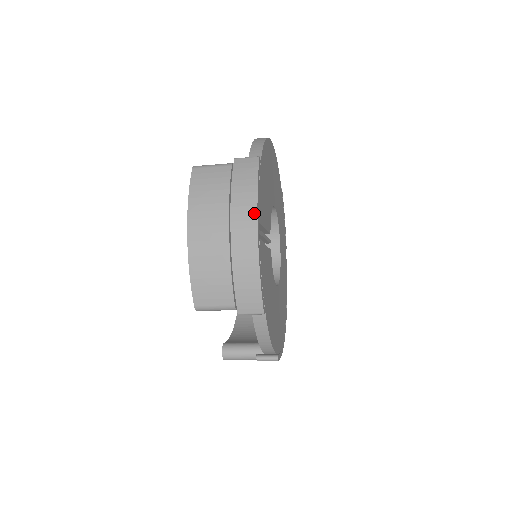
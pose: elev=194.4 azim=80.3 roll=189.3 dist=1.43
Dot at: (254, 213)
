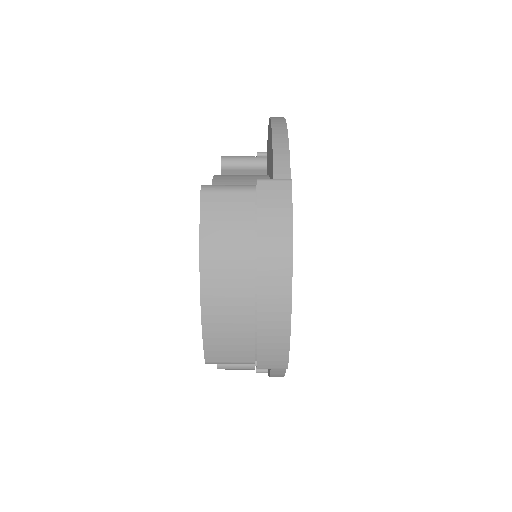
Dot at: (288, 267)
